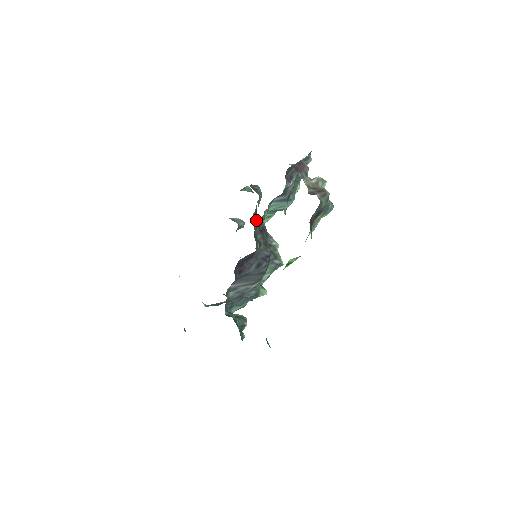
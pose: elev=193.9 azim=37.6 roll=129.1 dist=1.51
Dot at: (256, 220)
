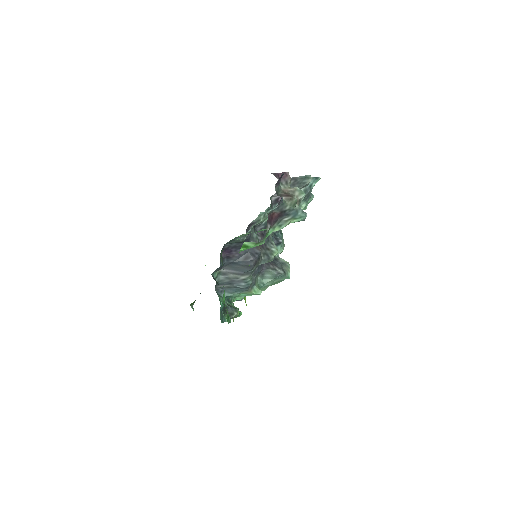
Dot at: (276, 233)
